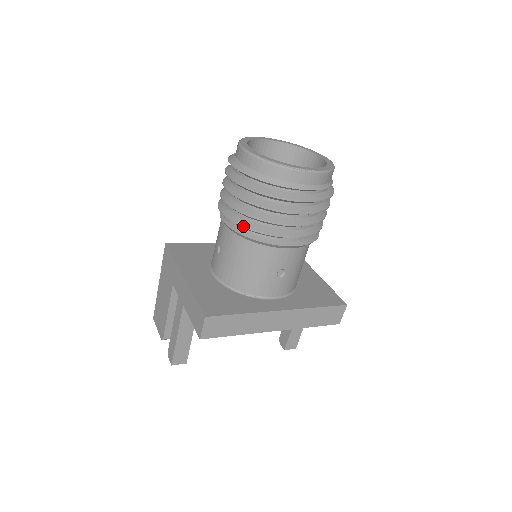
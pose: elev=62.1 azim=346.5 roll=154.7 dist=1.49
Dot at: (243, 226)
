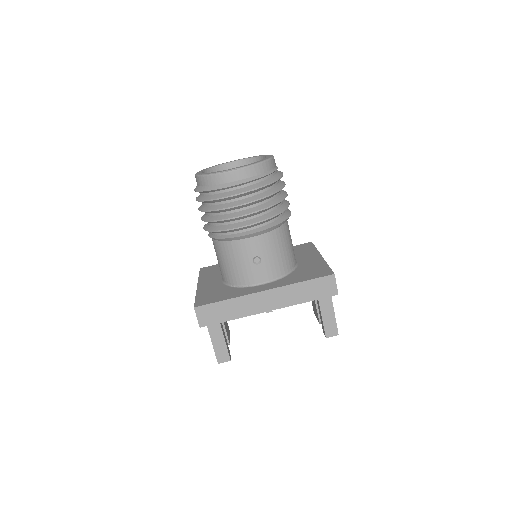
Dot at: (210, 231)
